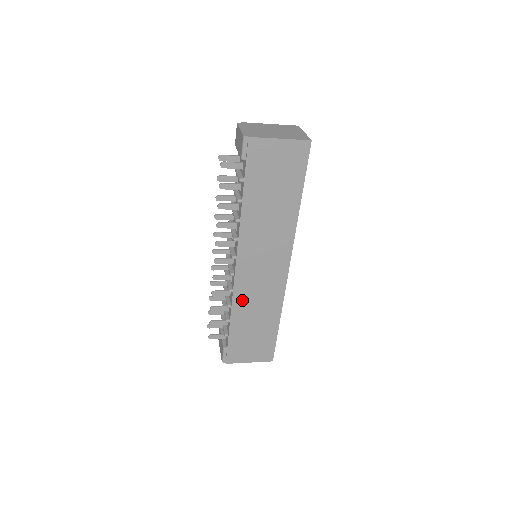
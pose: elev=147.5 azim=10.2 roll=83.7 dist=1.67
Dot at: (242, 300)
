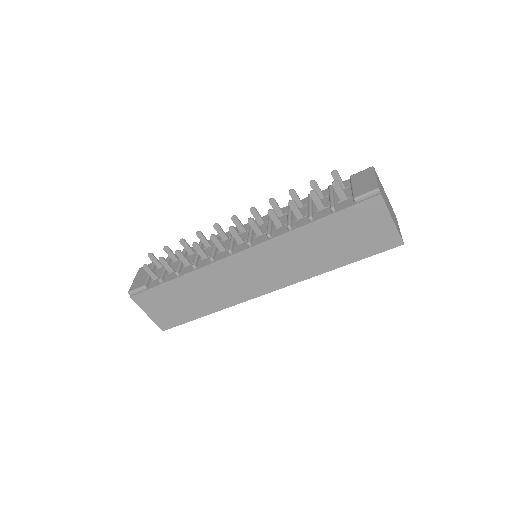
Dot at: (210, 274)
